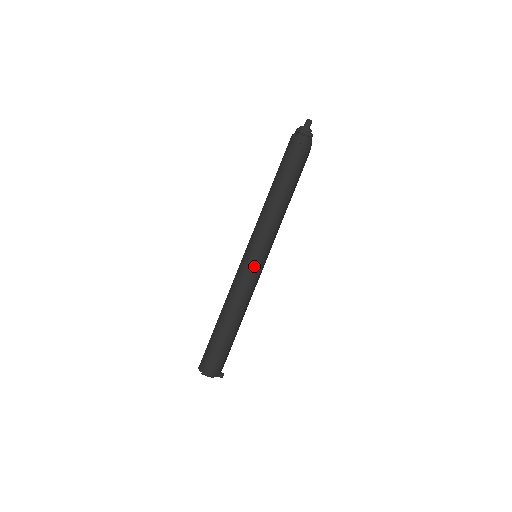
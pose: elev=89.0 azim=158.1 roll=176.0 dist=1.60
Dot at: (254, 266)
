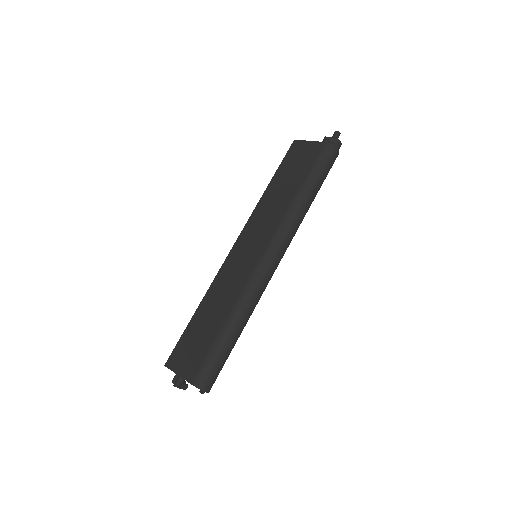
Dot at: (273, 273)
